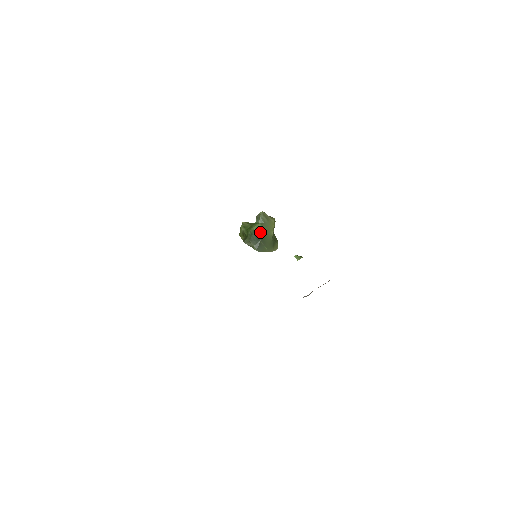
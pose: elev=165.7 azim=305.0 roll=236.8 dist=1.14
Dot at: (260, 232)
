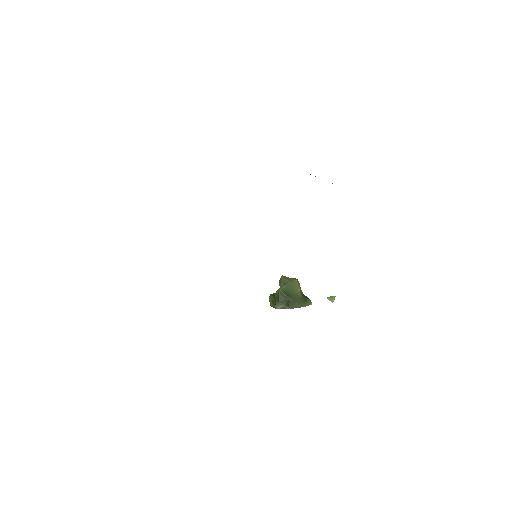
Dot at: (286, 291)
